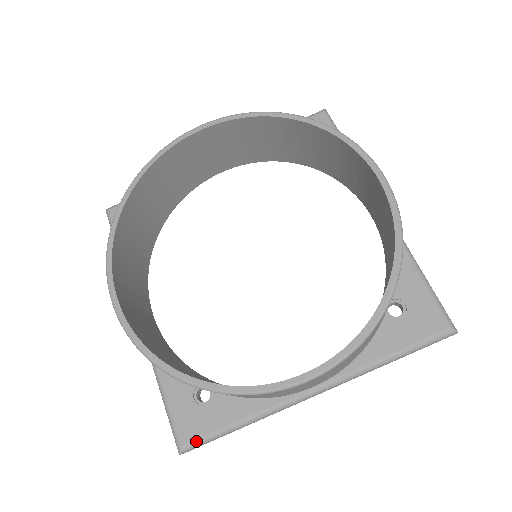
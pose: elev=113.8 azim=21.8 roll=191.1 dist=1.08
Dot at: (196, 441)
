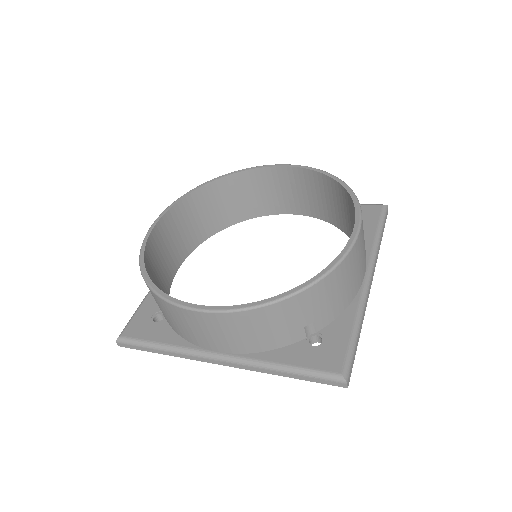
Dot at: (346, 361)
